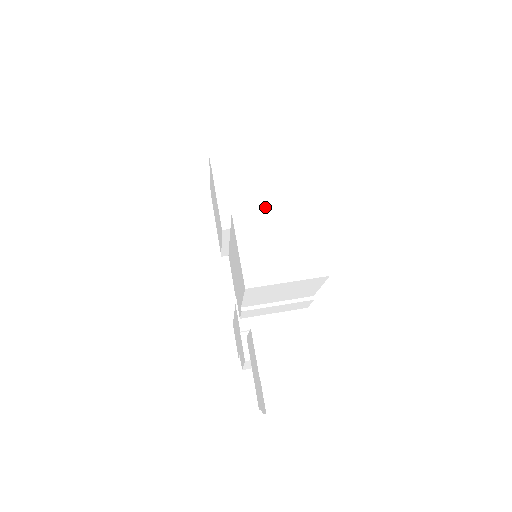
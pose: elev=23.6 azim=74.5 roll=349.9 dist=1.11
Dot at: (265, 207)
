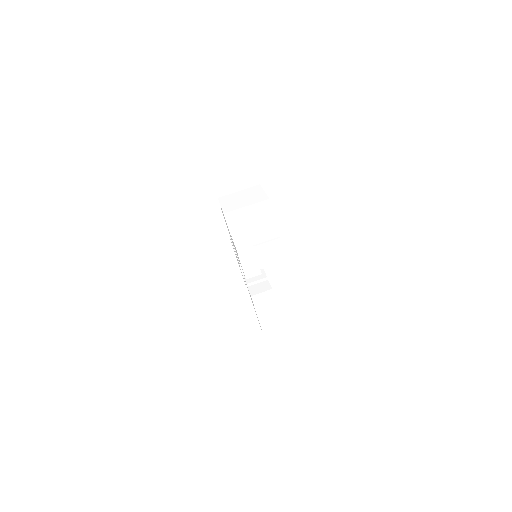
Dot at: occluded
